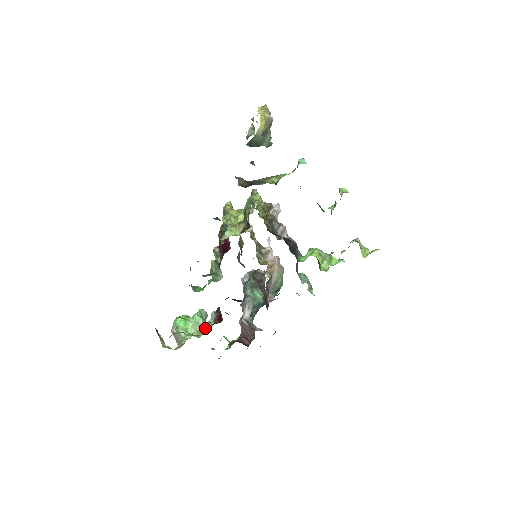
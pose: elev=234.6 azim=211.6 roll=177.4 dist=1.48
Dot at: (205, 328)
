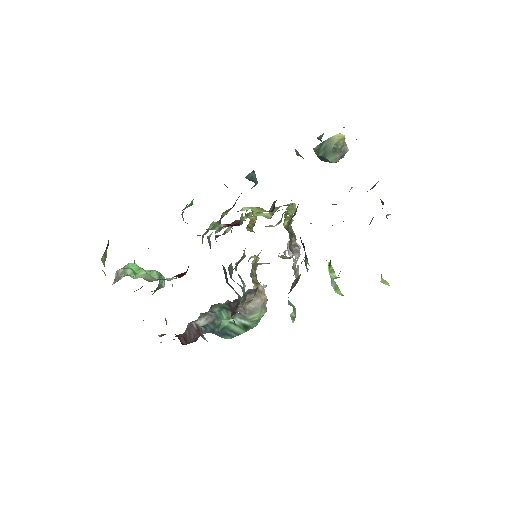
Dot at: occluded
